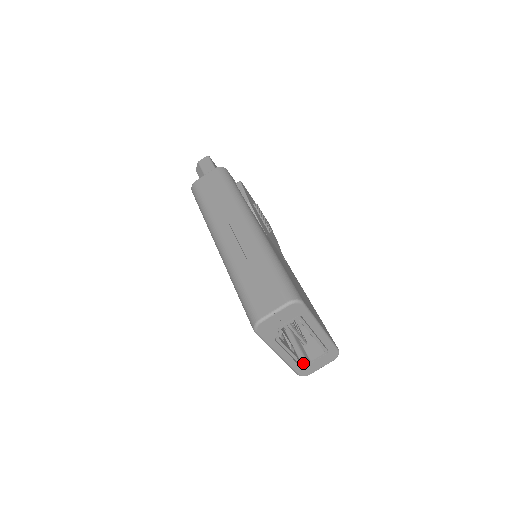
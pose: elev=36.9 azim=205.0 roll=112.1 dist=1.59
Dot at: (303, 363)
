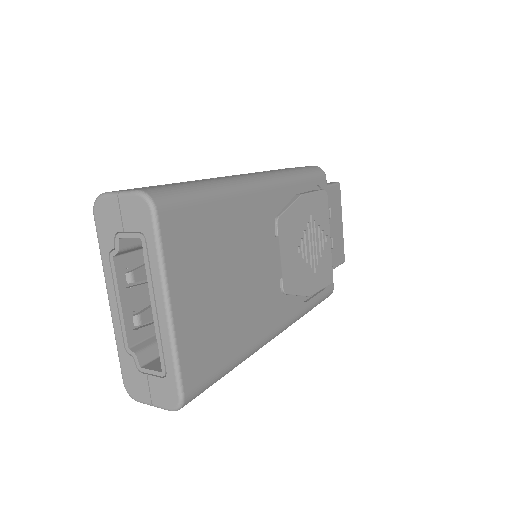
Dot at: (132, 358)
